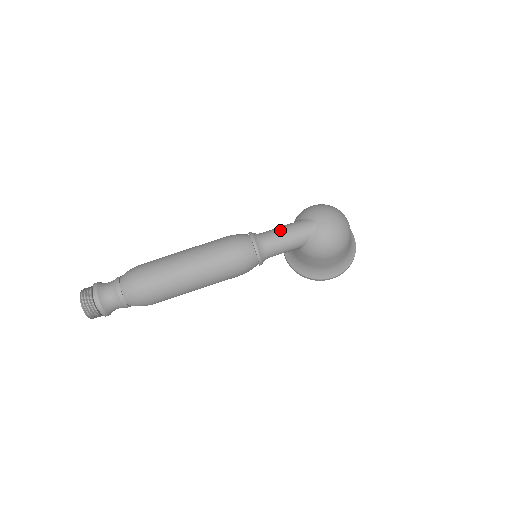
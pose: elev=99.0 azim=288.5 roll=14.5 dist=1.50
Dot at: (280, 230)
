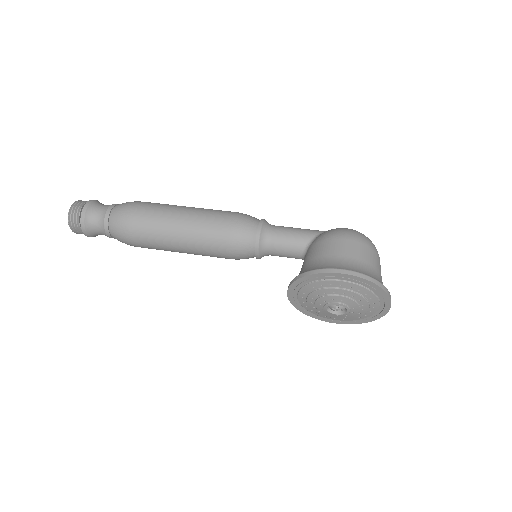
Dot at: occluded
